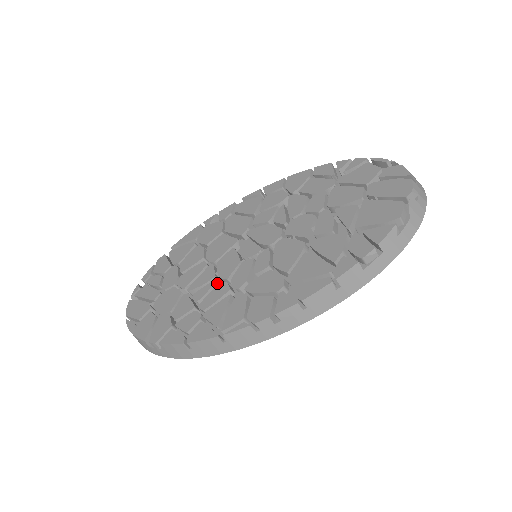
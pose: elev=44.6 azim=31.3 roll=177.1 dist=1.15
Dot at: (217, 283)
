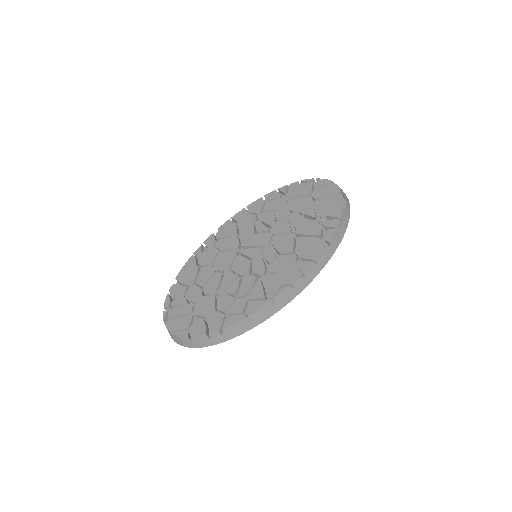
Dot at: (240, 279)
